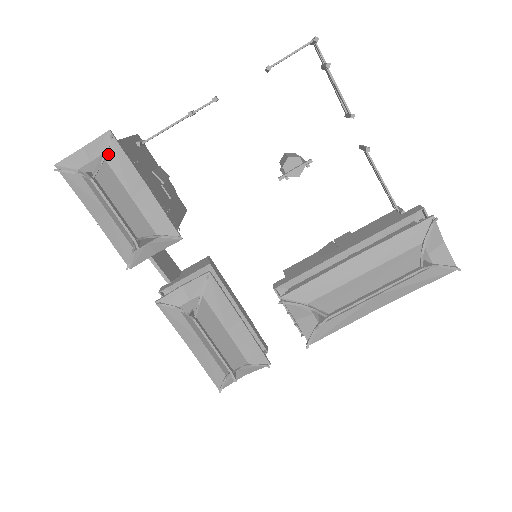
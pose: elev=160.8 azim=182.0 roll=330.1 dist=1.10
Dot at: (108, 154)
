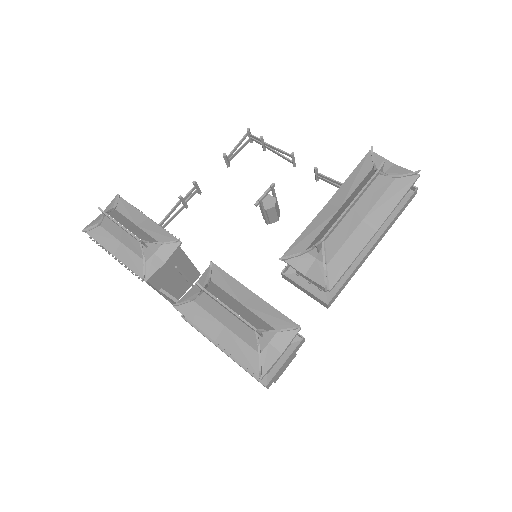
Dot at: (117, 206)
